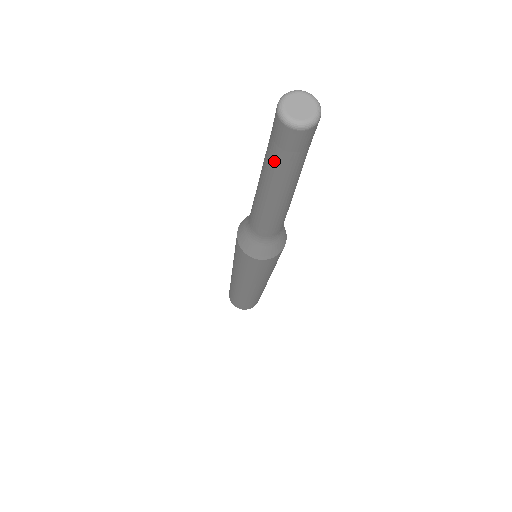
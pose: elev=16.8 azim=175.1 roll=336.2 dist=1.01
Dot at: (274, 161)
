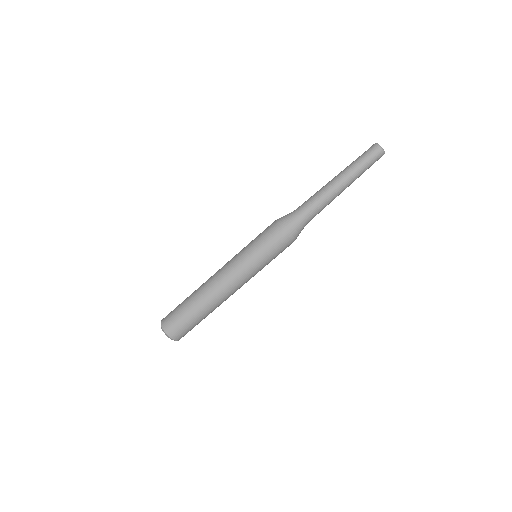
Dot at: (361, 165)
